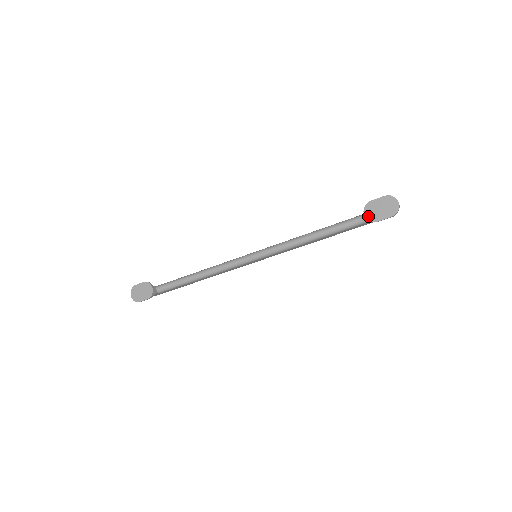
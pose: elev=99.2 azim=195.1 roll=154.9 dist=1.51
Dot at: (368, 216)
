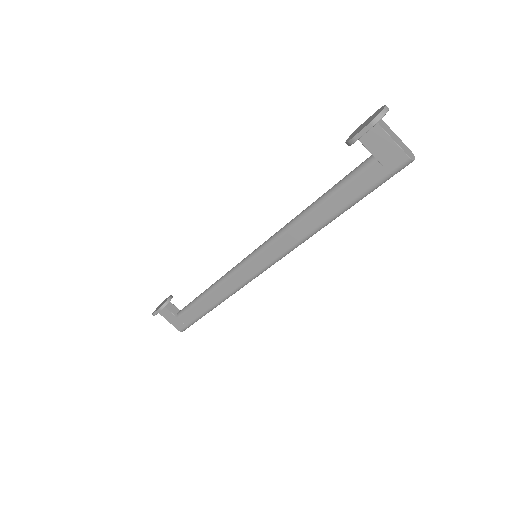
Dot at: (348, 139)
